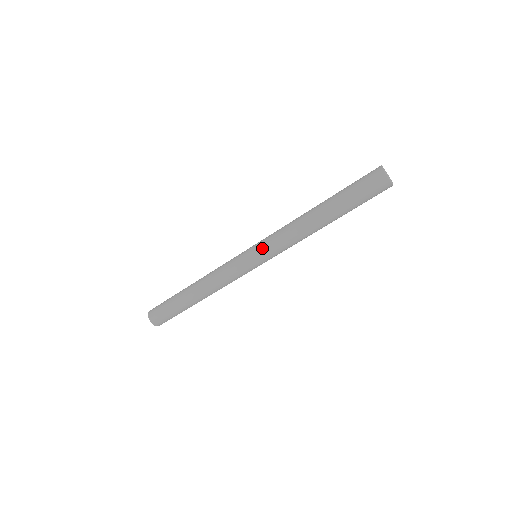
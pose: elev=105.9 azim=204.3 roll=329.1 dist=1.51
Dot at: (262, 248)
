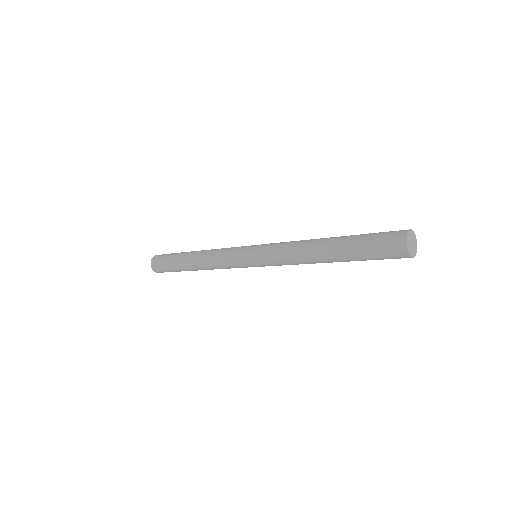
Dot at: (261, 258)
